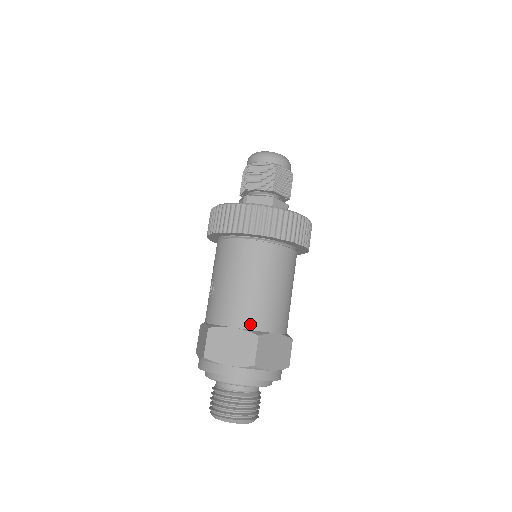
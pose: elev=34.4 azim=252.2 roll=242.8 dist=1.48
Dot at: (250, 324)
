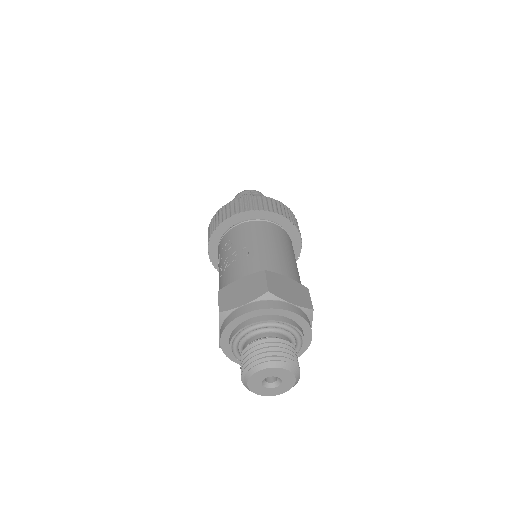
Dot at: (296, 280)
